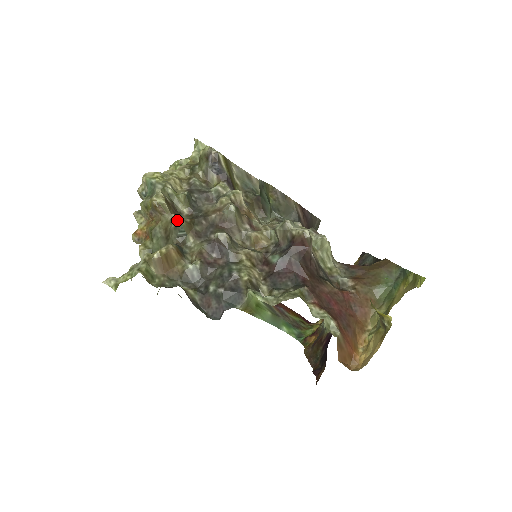
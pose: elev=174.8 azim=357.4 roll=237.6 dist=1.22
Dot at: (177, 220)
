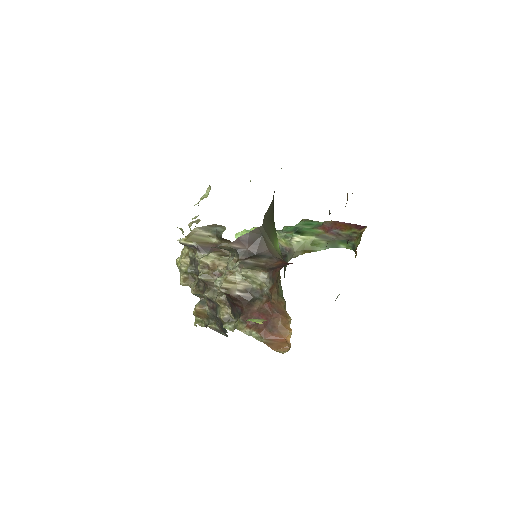
Dot at: occluded
